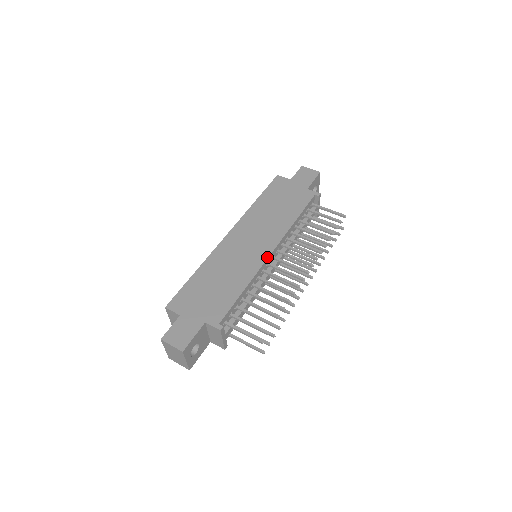
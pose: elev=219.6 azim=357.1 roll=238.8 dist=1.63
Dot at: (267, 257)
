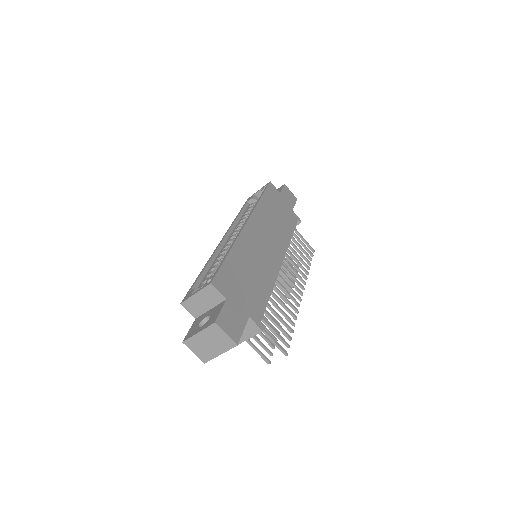
Dot at: (281, 265)
